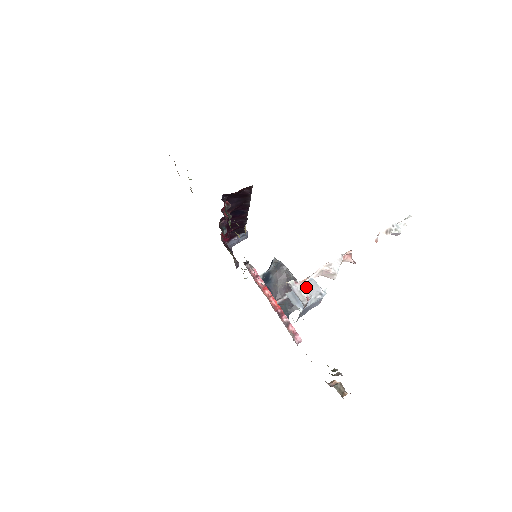
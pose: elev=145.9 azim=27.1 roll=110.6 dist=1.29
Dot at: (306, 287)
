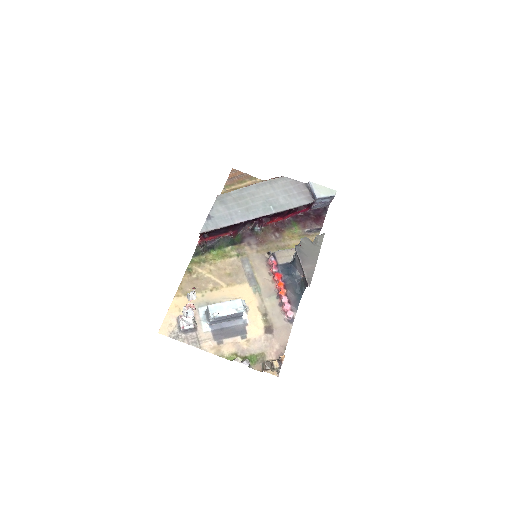
Dot at: (182, 321)
